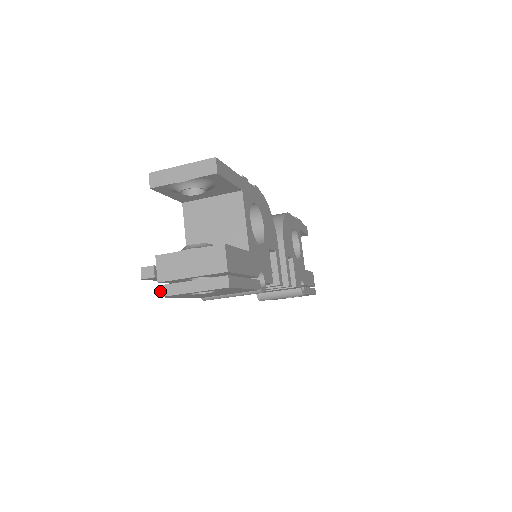
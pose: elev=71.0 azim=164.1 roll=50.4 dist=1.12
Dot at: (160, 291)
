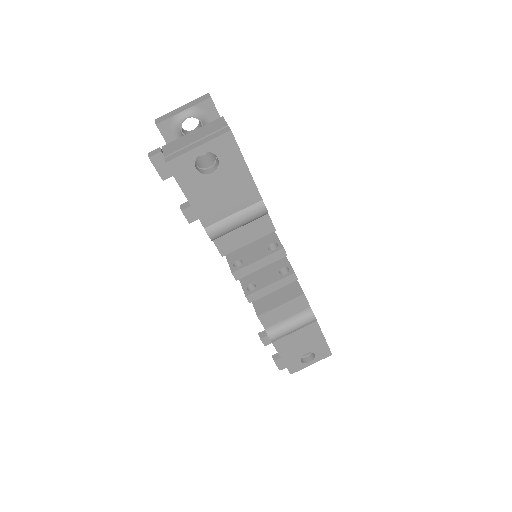
Dot at: (166, 159)
